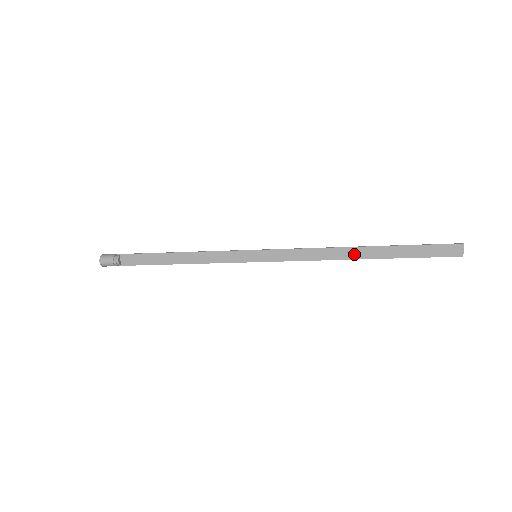
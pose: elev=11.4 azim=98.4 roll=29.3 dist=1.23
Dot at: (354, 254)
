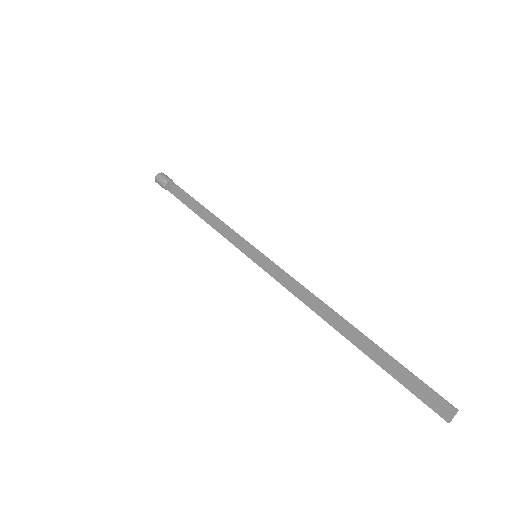
Dot at: (336, 322)
